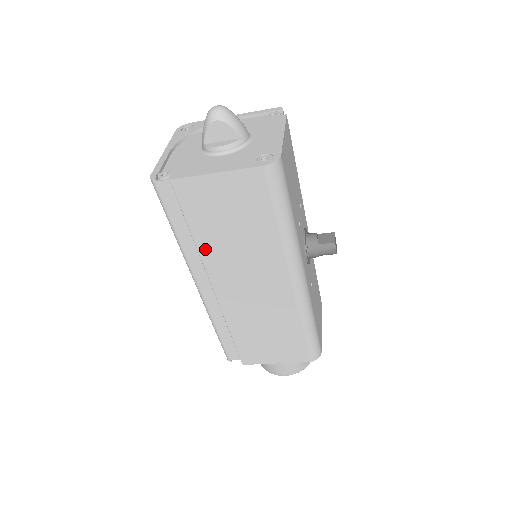
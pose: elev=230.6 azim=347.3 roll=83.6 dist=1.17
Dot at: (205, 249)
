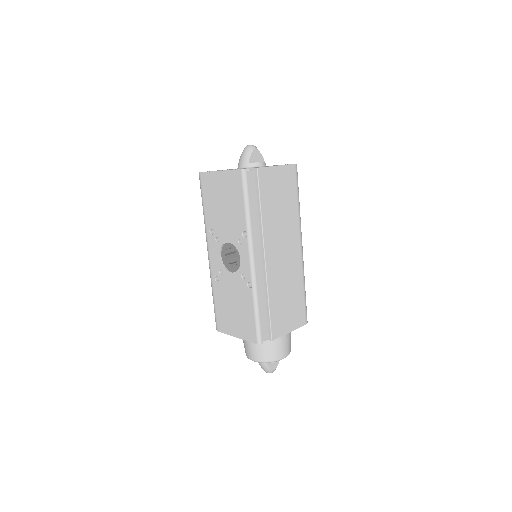
Dot at: (266, 222)
